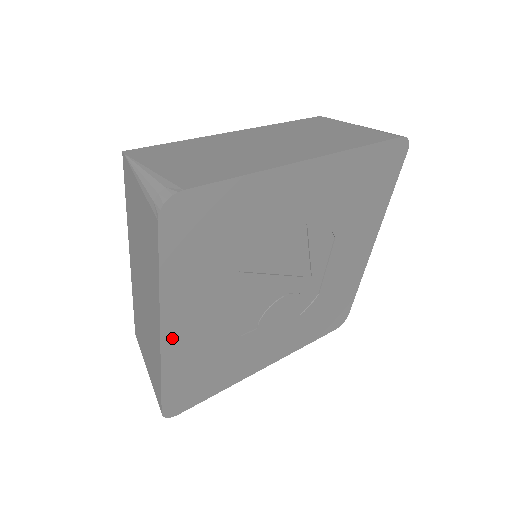
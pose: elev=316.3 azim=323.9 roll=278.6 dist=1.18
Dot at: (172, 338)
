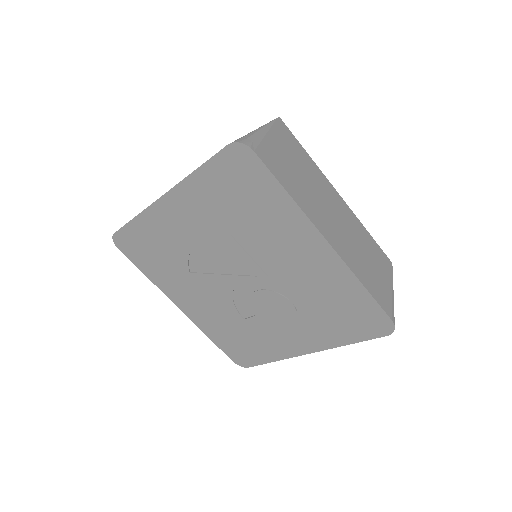
Dot at: (188, 311)
